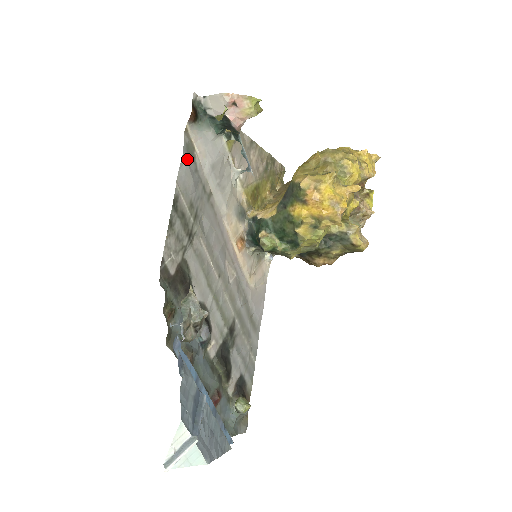
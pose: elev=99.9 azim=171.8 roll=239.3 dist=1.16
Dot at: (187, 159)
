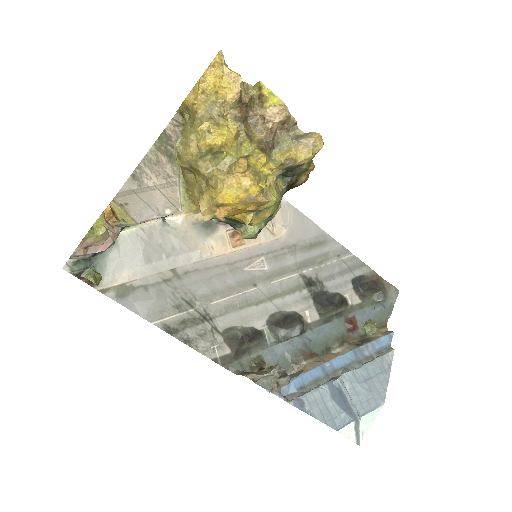
Dot at: (132, 300)
